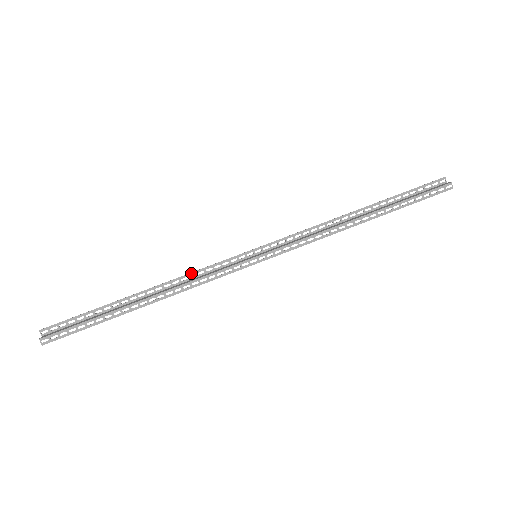
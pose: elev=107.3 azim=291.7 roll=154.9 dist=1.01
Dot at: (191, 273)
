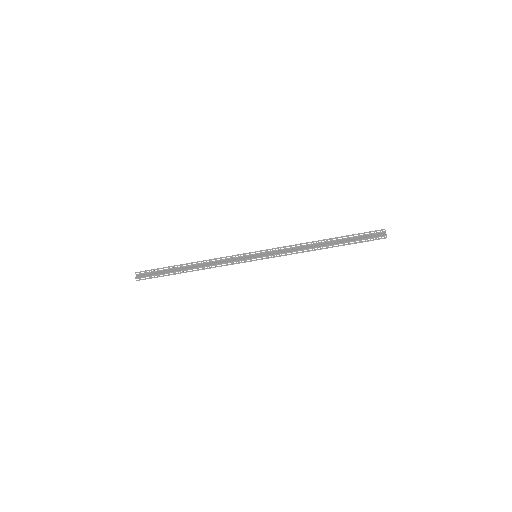
Dot at: (218, 258)
